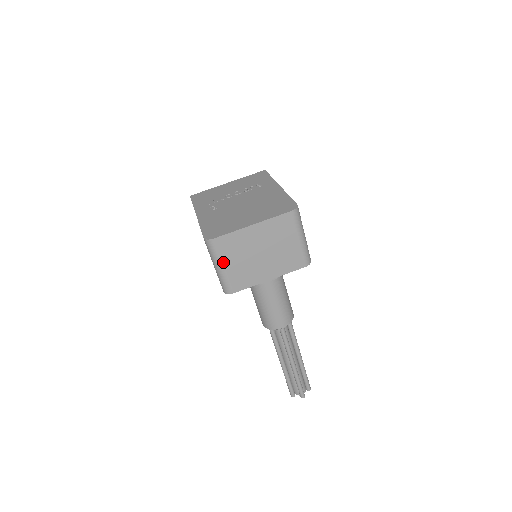
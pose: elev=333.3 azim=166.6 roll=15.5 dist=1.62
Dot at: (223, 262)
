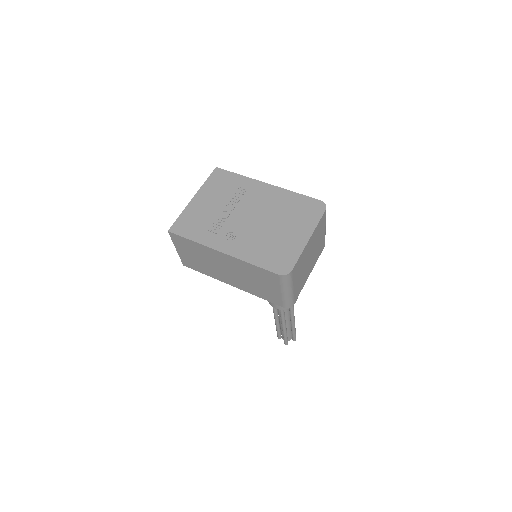
Dot at: (293, 285)
